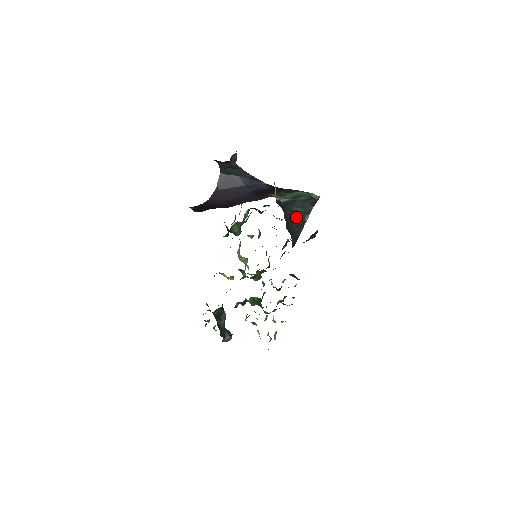
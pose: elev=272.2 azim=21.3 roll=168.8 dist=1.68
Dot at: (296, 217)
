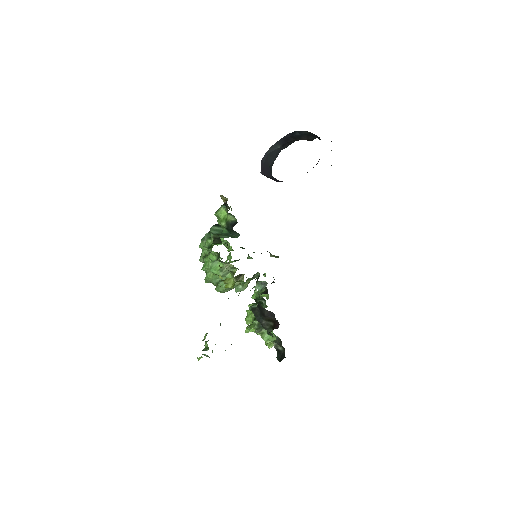
Dot at: occluded
